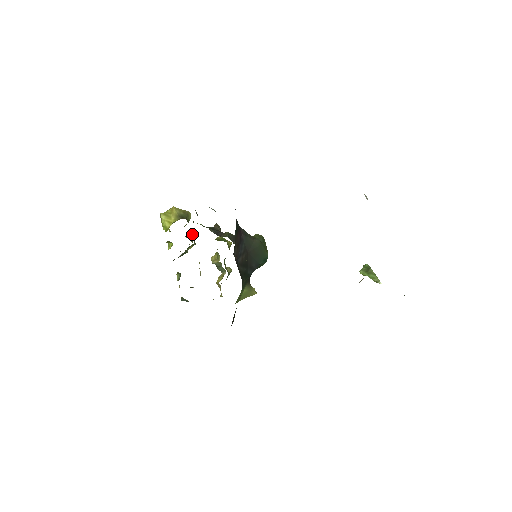
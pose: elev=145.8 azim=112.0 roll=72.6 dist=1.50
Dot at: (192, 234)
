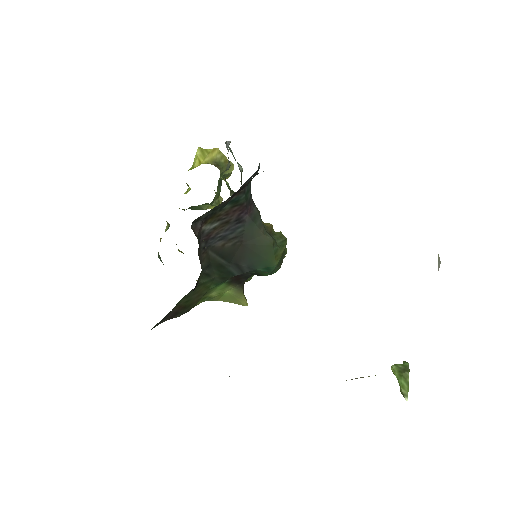
Dot at: (217, 191)
